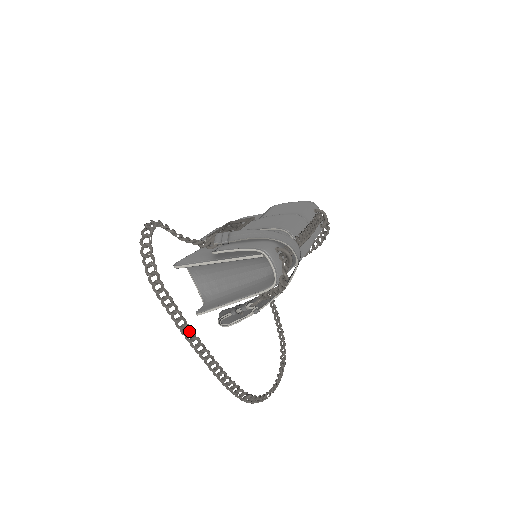
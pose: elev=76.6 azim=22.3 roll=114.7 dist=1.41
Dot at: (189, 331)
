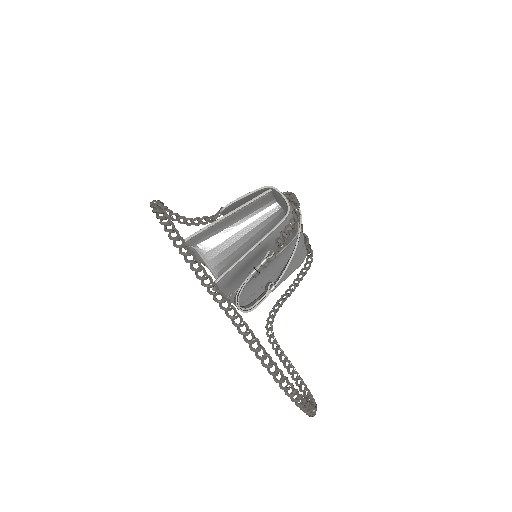
Dot at: (212, 282)
